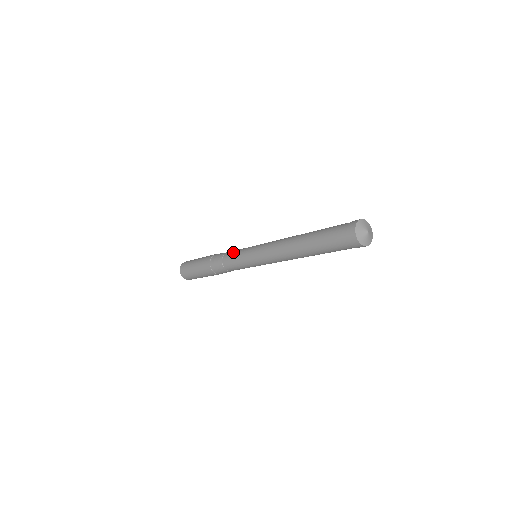
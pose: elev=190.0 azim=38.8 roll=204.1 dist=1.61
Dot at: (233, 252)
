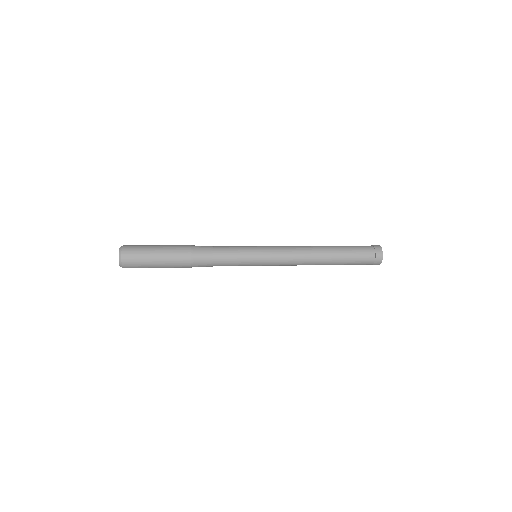
Dot at: (229, 246)
